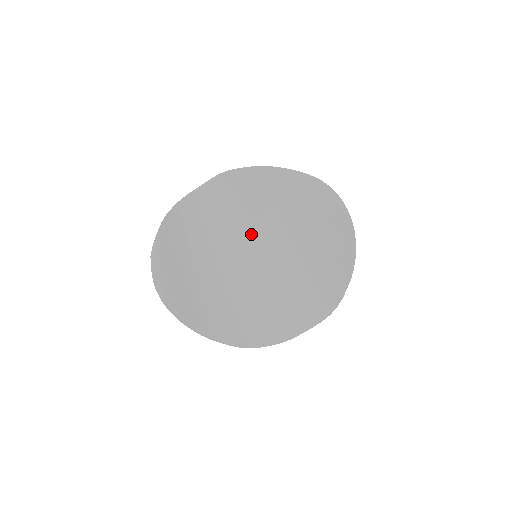
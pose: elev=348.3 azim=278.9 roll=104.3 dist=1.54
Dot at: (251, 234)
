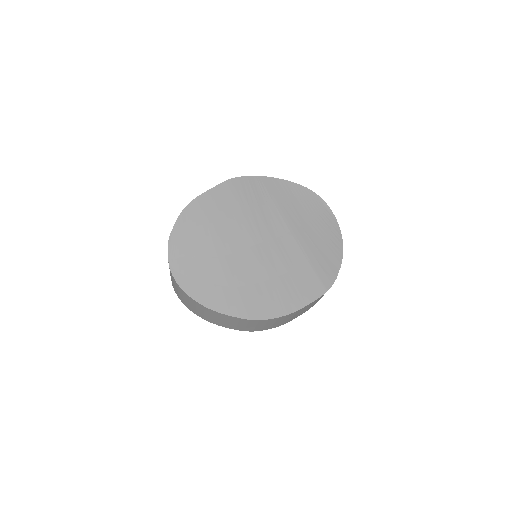
Dot at: (257, 225)
